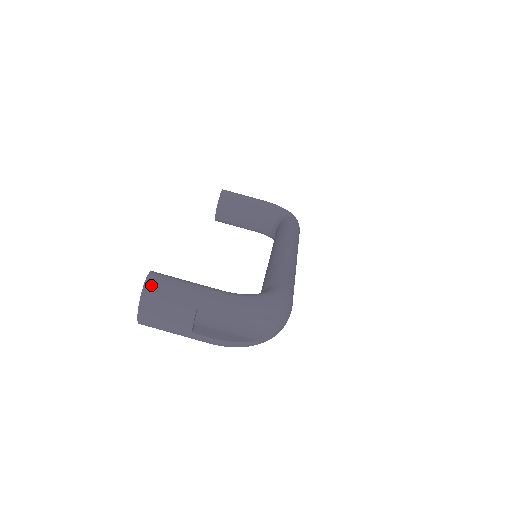
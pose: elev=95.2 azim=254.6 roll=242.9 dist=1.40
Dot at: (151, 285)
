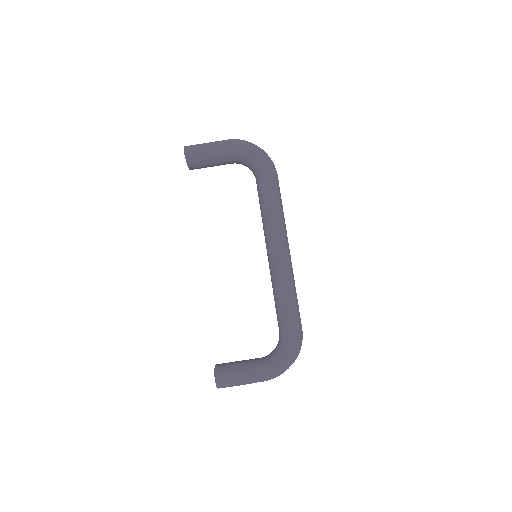
Dot at: (221, 386)
